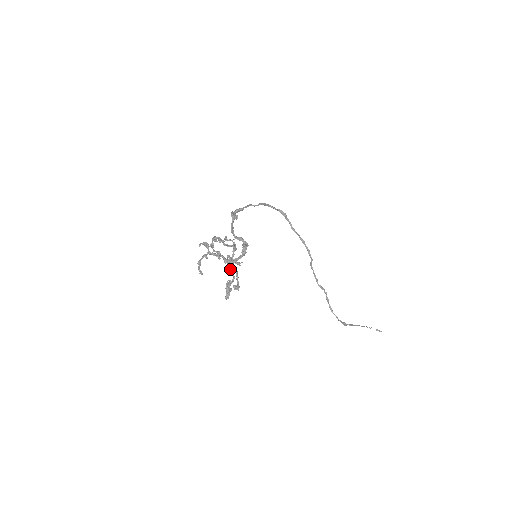
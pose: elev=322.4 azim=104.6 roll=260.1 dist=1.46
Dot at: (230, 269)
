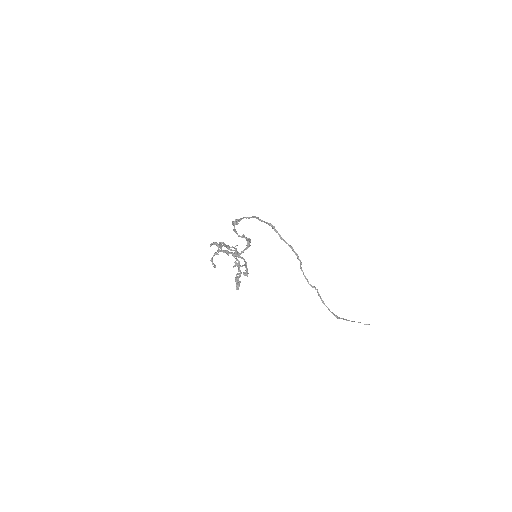
Dot at: (237, 265)
